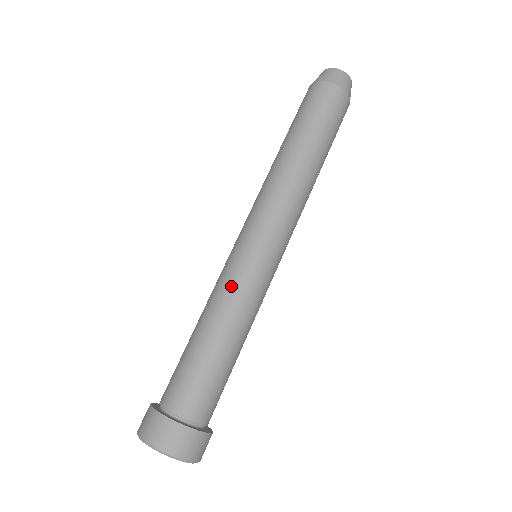
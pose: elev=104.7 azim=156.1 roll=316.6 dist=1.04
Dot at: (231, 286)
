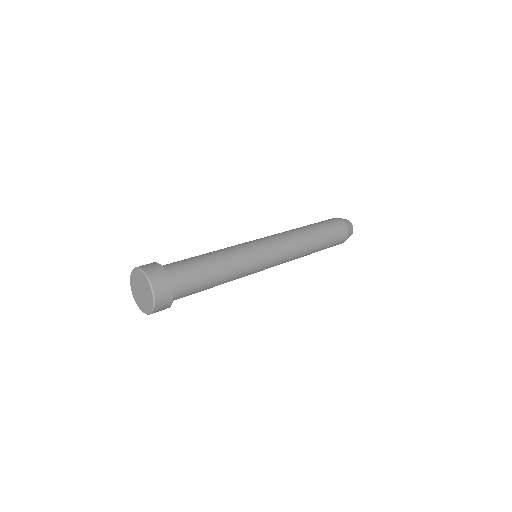
Dot at: (239, 250)
